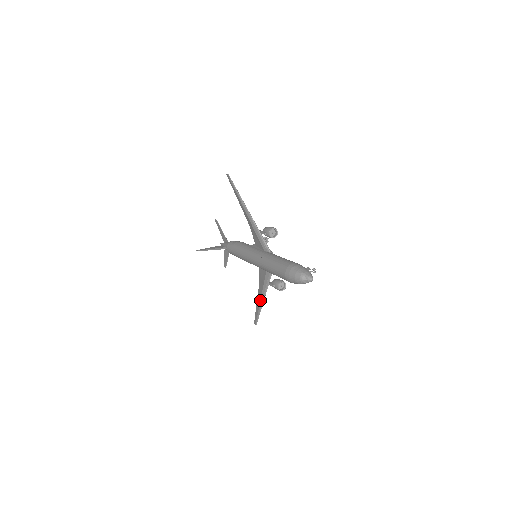
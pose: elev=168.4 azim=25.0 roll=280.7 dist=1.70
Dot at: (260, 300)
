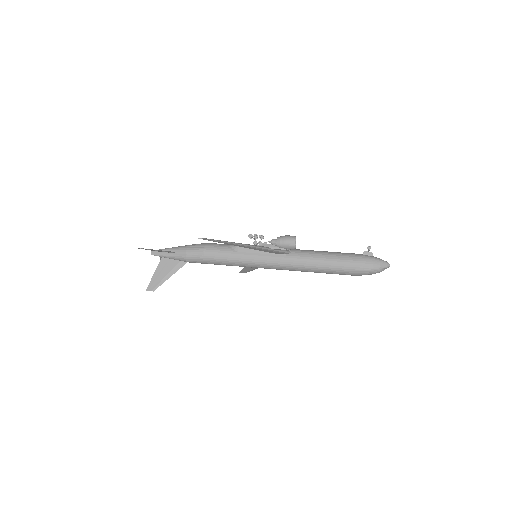
Dot at: occluded
